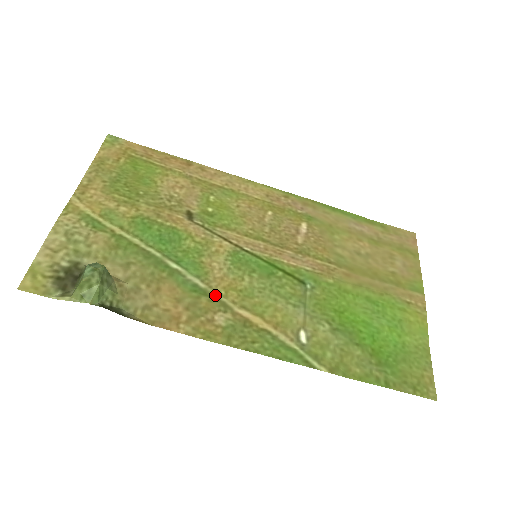
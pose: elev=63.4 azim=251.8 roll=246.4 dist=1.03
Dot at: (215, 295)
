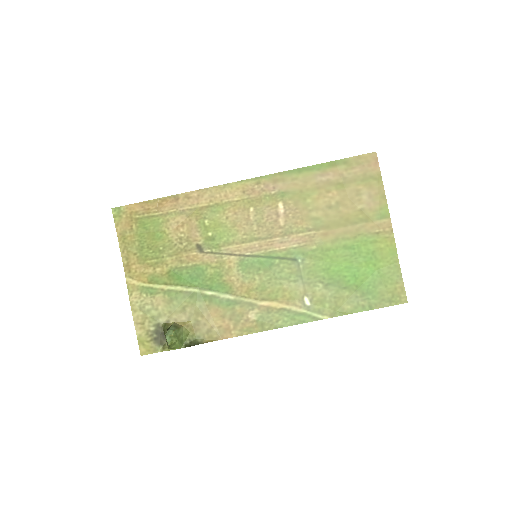
Dot at: (242, 300)
